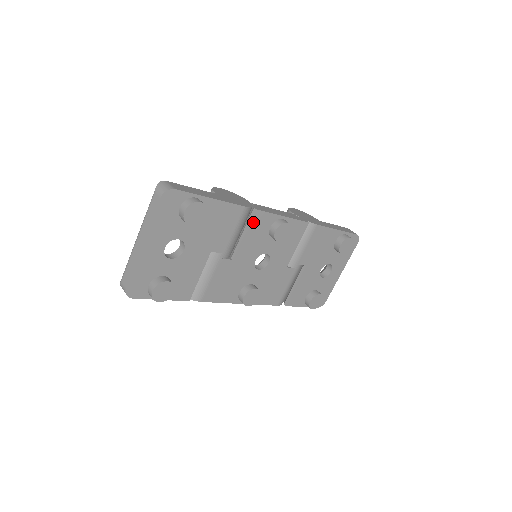
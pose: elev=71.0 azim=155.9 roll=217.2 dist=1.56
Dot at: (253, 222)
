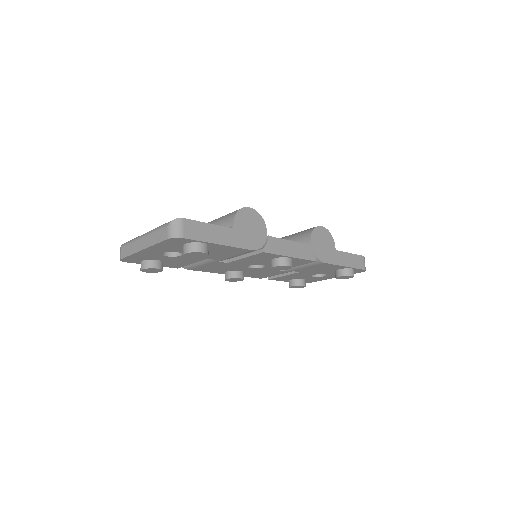
Dot at: (257, 255)
